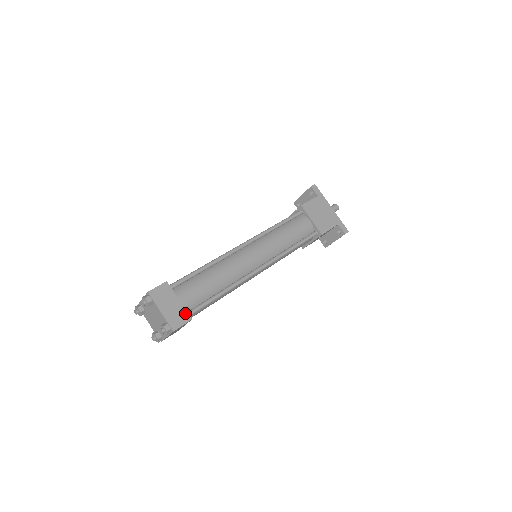
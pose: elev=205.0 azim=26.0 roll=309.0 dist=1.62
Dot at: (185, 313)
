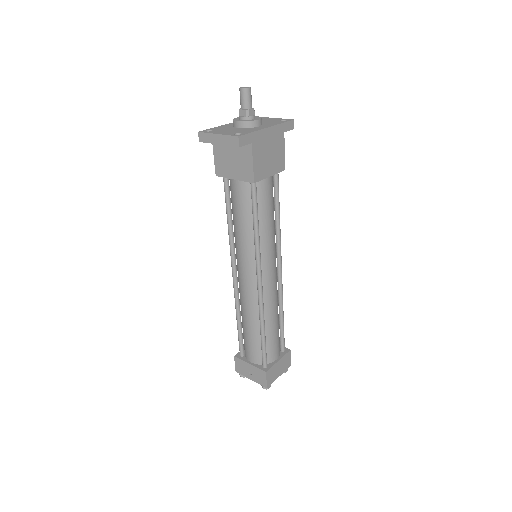
Dot at: (286, 356)
